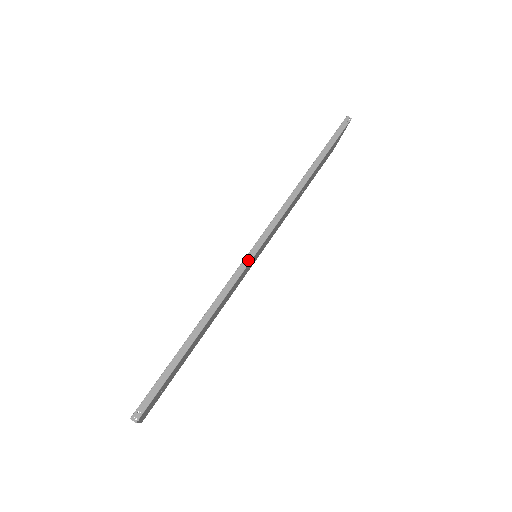
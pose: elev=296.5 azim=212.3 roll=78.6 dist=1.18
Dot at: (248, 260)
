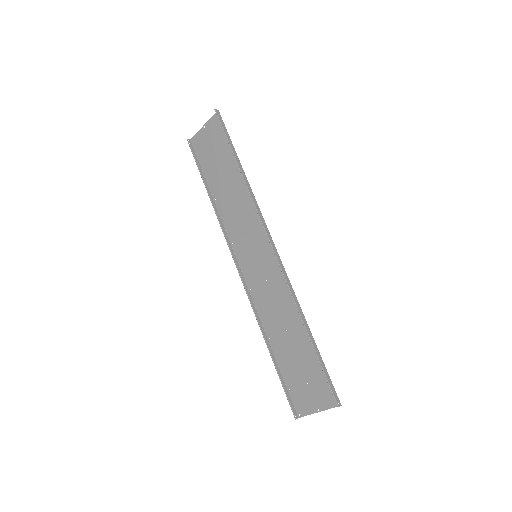
Dot at: (280, 260)
